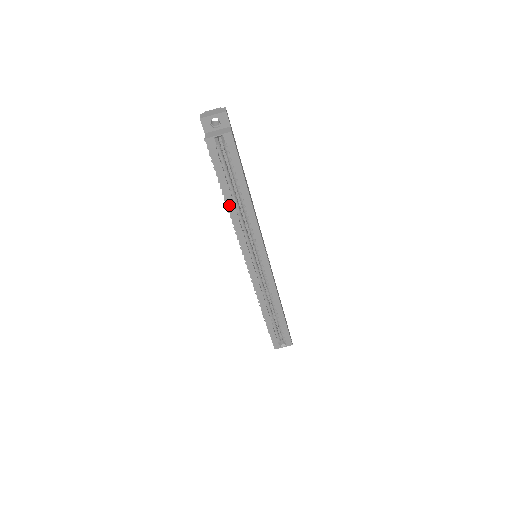
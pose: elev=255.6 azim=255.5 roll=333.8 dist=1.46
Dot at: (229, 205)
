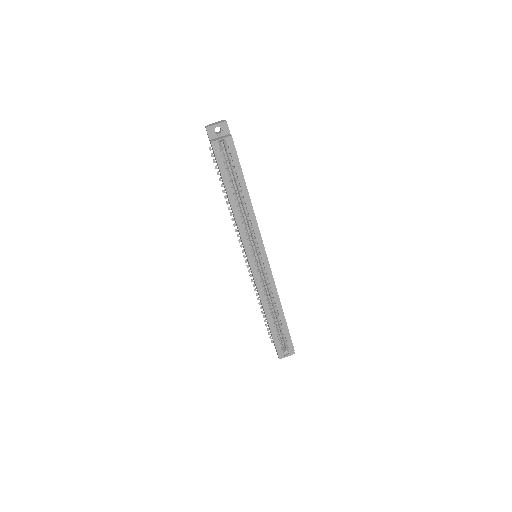
Dot at: (232, 203)
